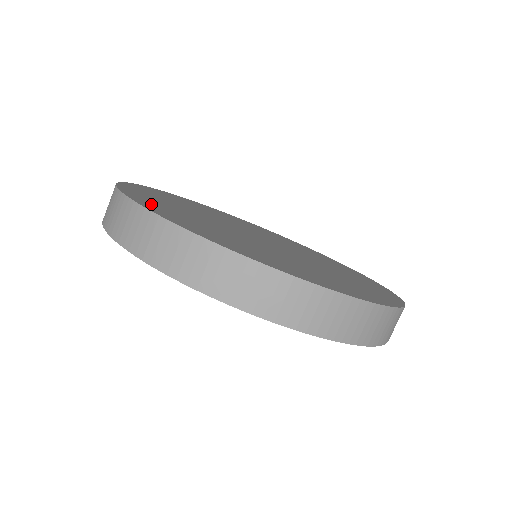
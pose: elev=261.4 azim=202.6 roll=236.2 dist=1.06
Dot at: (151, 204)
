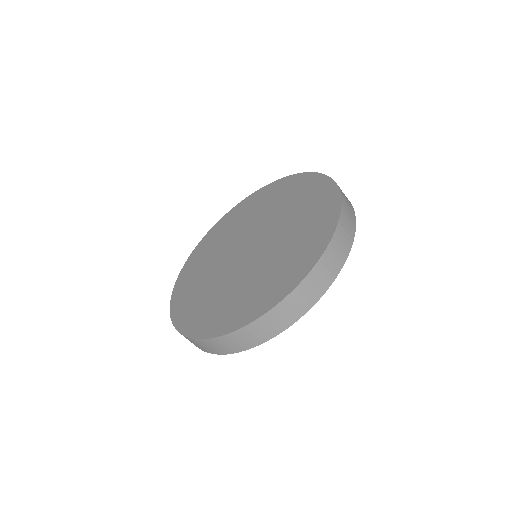
Dot at: (184, 315)
